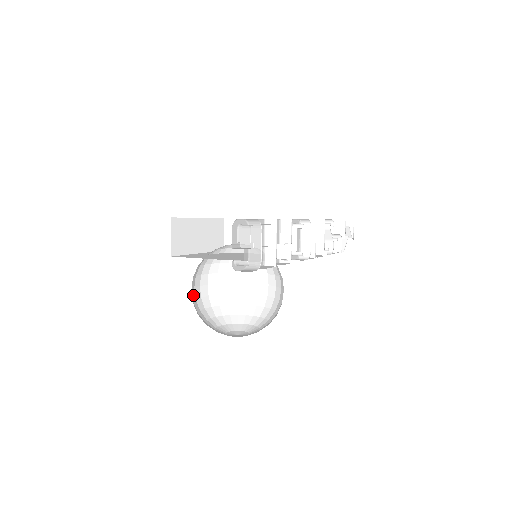
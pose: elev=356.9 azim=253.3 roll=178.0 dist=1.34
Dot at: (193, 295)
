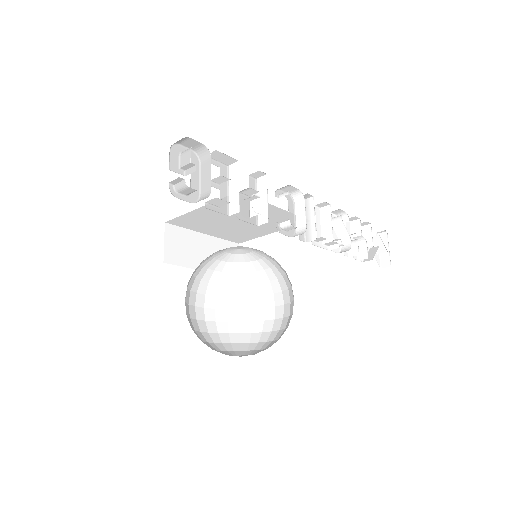
Dot at: (192, 312)
